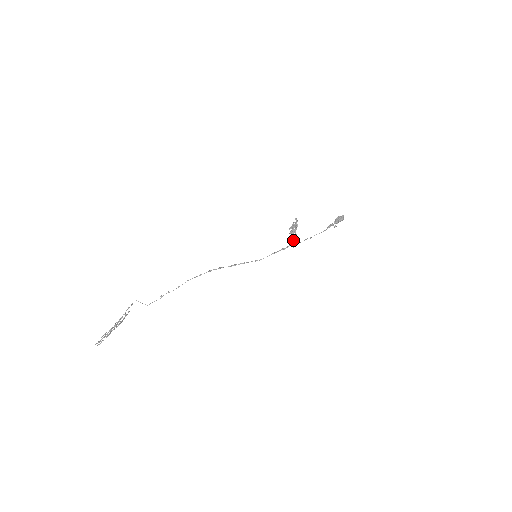
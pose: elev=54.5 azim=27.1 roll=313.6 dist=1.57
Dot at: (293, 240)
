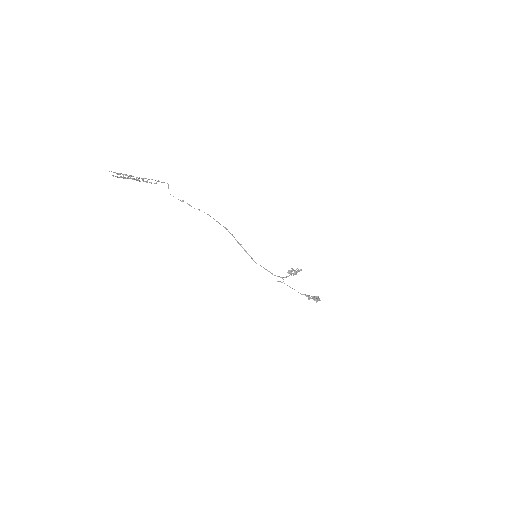
Dot at: occluded
